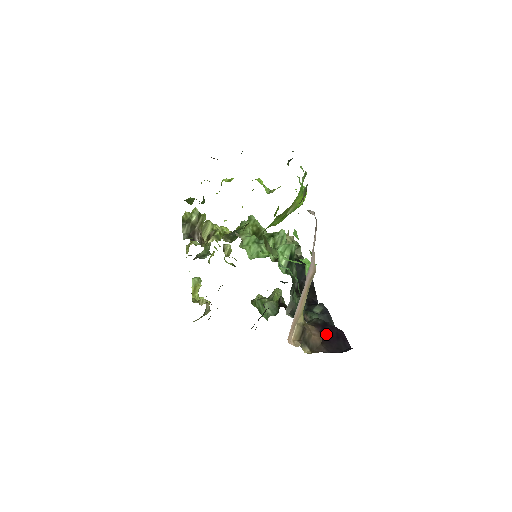
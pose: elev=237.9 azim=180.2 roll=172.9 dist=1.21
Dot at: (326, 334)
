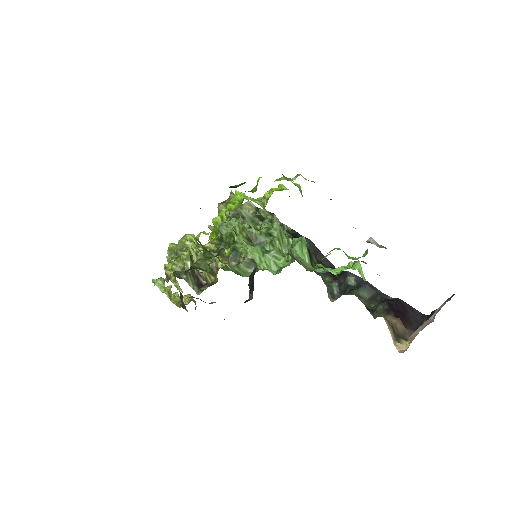
Dot at: (399, 315)
